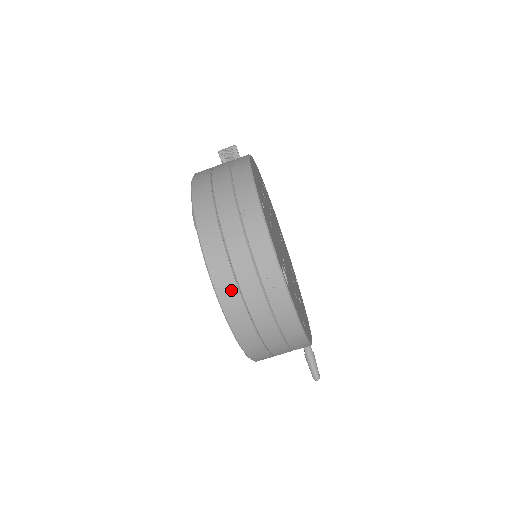
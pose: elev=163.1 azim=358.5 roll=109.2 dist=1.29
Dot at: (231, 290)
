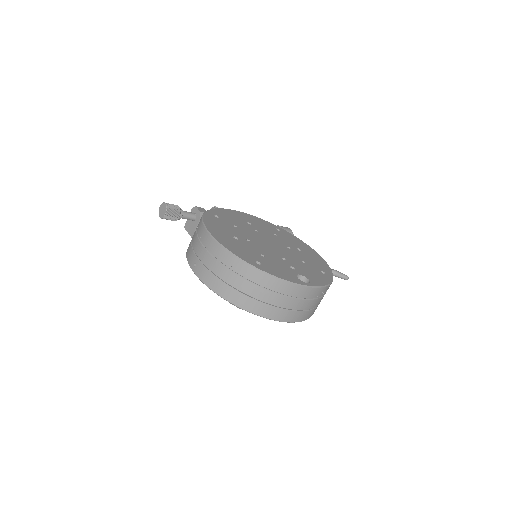
Dot at: (290, 314)
